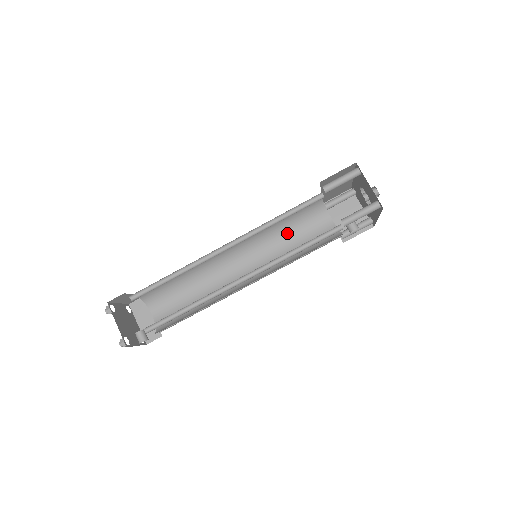
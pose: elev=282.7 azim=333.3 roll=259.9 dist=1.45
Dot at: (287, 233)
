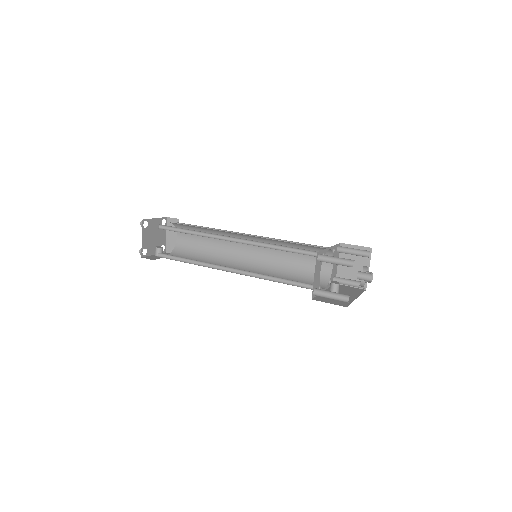
Dot at: occluded
